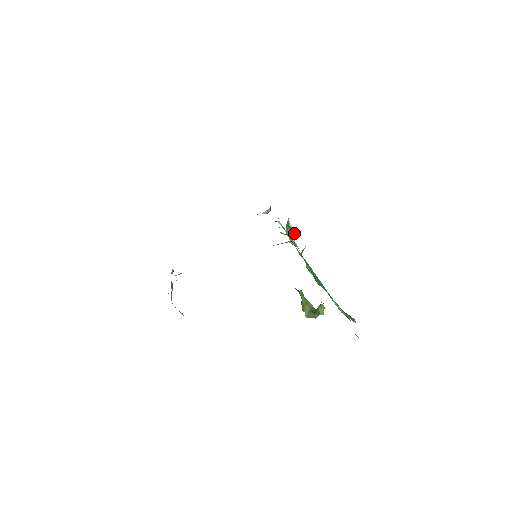
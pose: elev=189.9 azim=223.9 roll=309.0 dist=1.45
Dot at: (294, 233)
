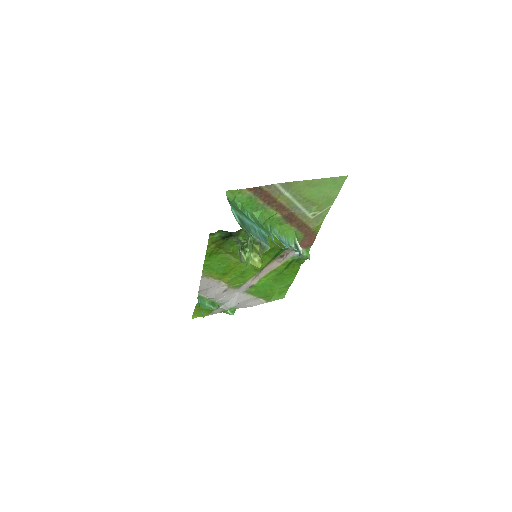
Dot at: (299, 250)
